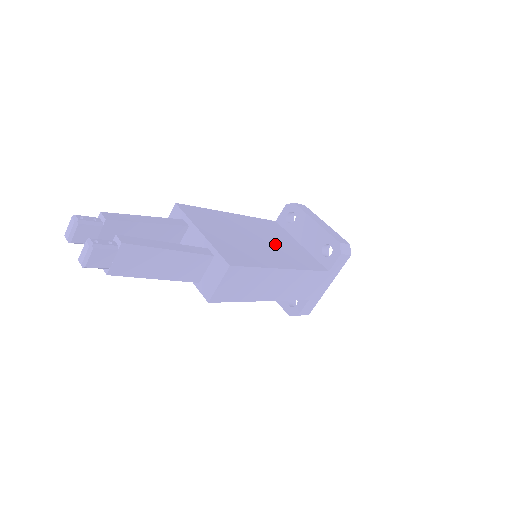
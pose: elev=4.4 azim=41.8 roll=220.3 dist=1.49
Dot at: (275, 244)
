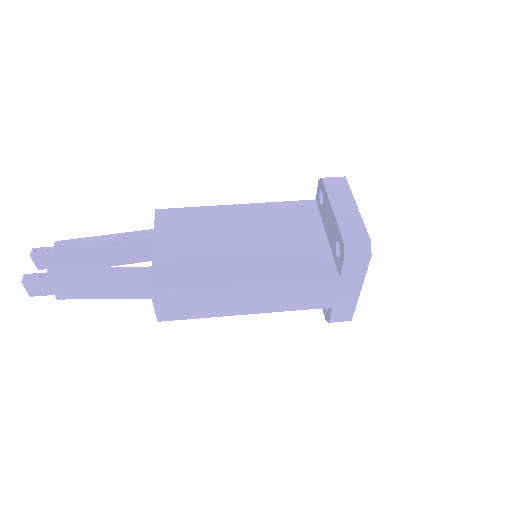
Dot at: (269, 243)
